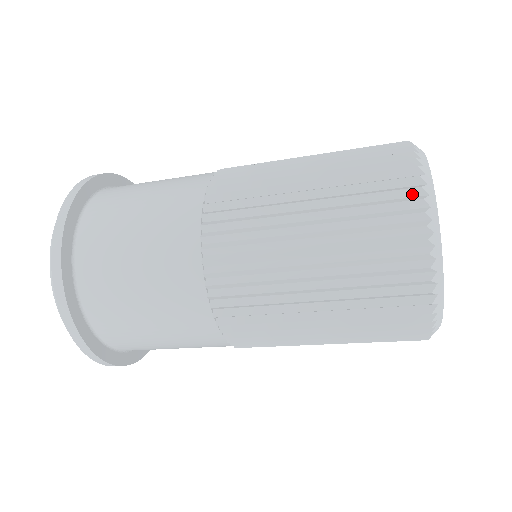
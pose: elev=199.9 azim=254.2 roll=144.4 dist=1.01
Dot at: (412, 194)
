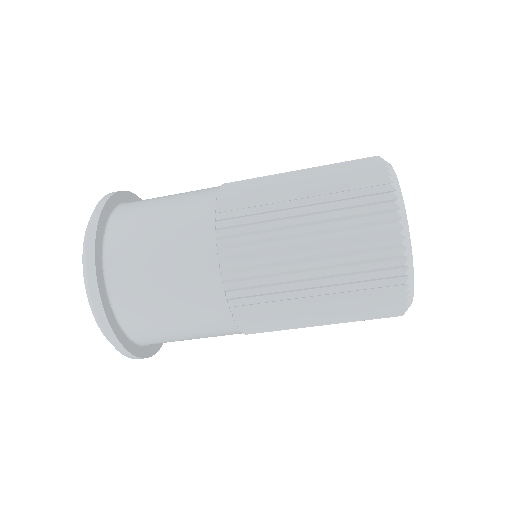
Dot at: occluded
